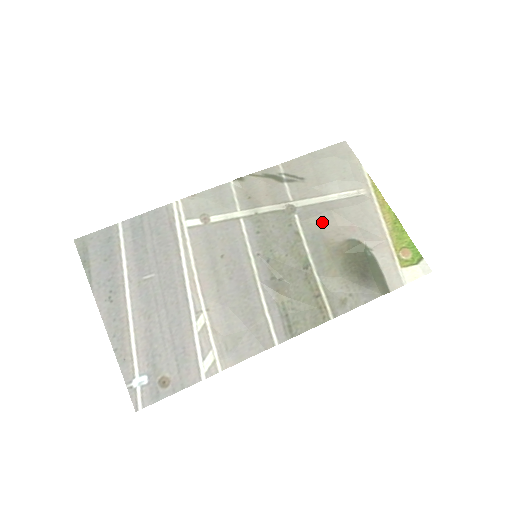
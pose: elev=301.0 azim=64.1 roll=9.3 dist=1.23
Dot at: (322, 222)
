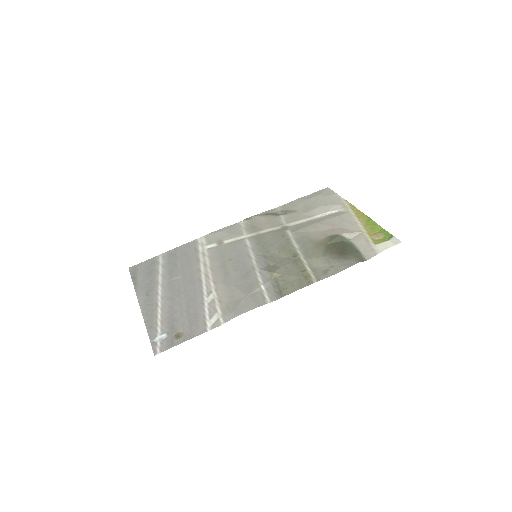
Dot at: (309, 231)
